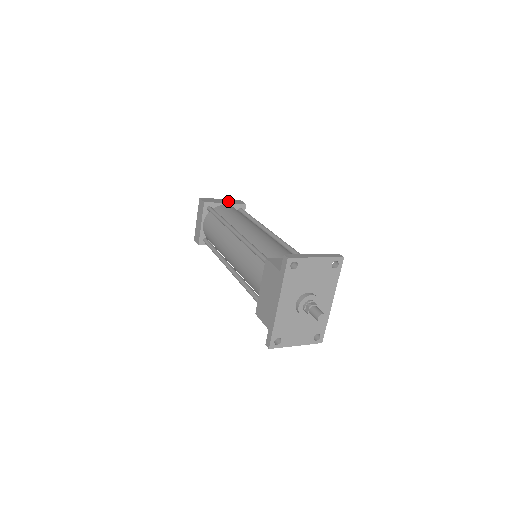
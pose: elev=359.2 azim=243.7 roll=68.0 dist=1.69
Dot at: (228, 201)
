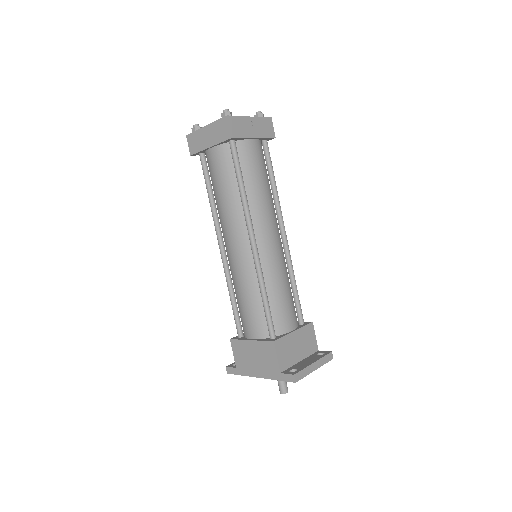
Dot at: (258, 128)
